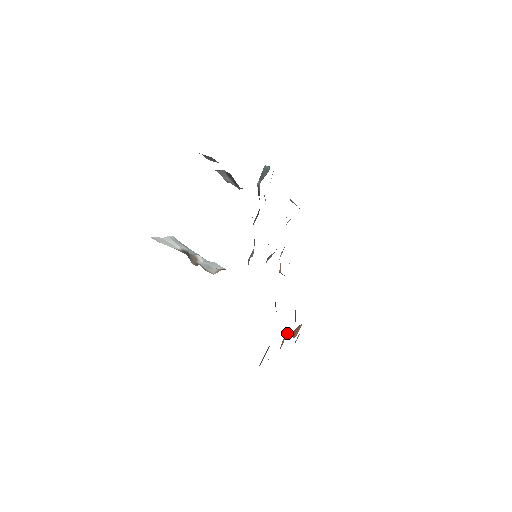
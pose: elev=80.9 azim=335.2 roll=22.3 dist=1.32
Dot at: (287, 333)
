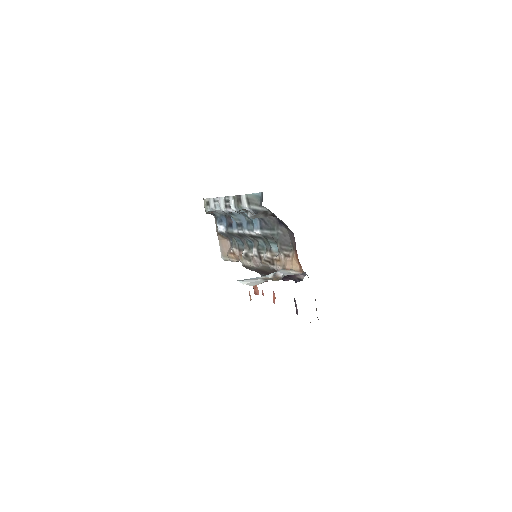
Dot at: occluded
